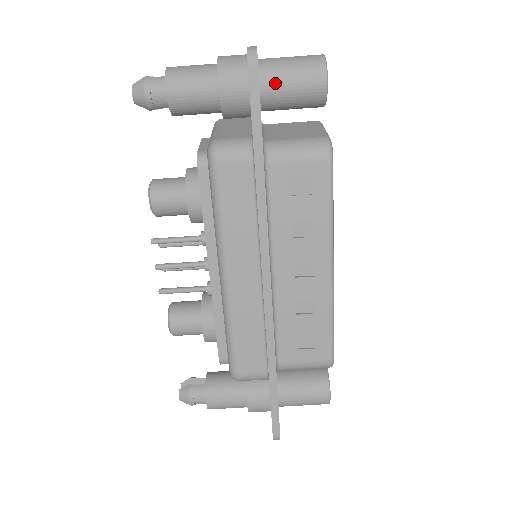
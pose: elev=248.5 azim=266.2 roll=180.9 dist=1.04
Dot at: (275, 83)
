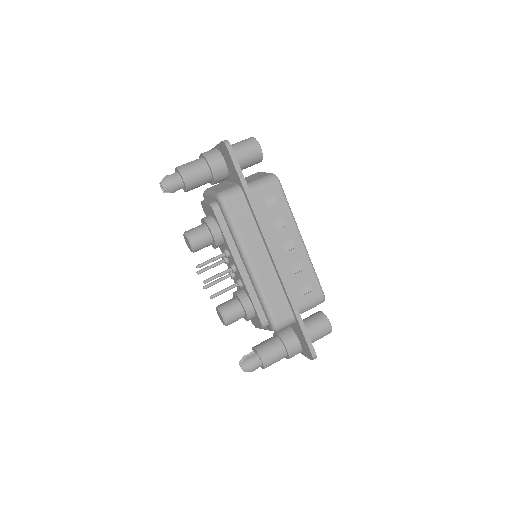
Dot at: (236, 156)
